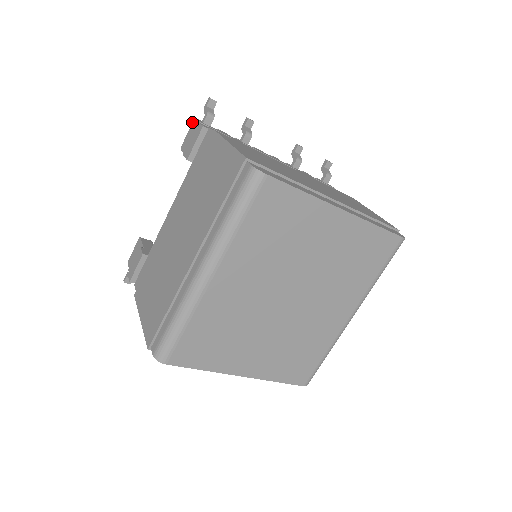
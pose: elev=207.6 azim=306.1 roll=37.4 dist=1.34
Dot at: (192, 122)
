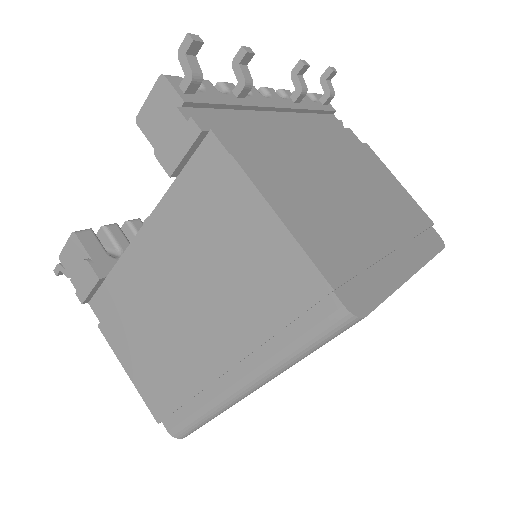
Dot at: occluded
